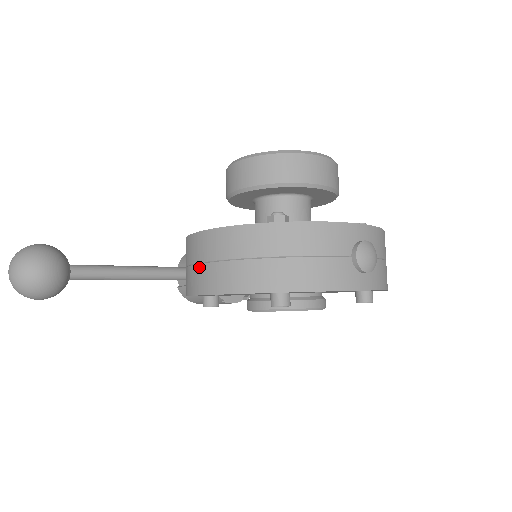
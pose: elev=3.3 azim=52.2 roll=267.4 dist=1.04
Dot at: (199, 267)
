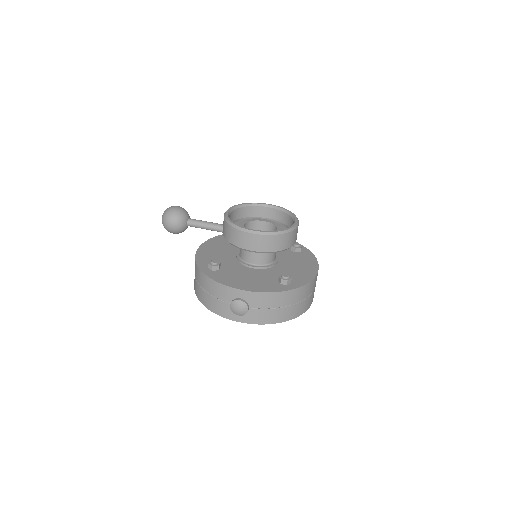
Dot at: occluded
